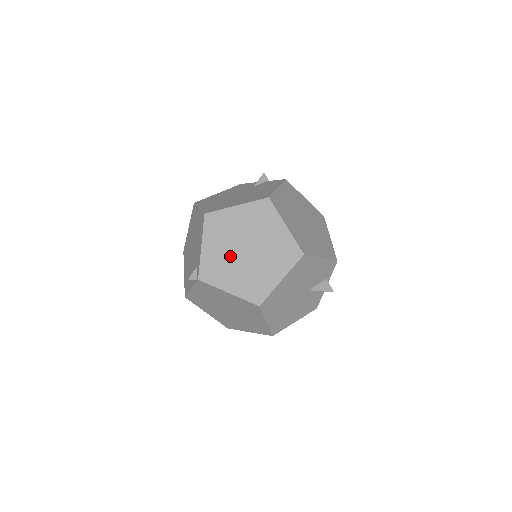
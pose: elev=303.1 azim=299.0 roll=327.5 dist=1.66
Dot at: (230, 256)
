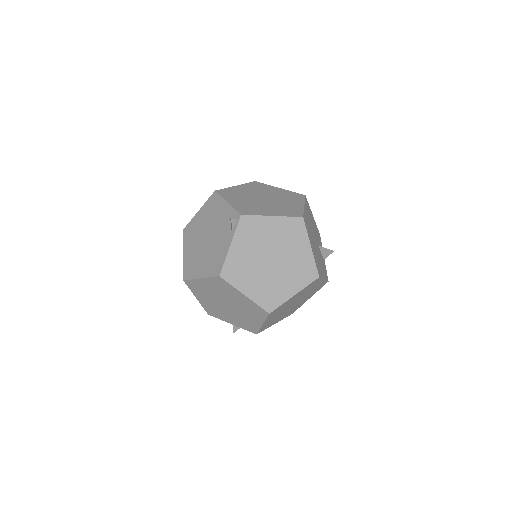
Dot at: (255, 202)
